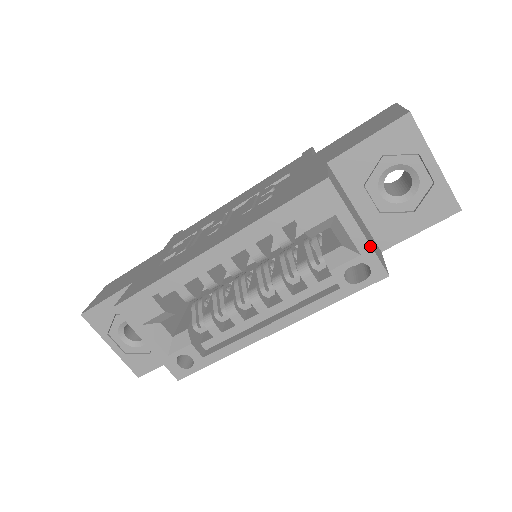
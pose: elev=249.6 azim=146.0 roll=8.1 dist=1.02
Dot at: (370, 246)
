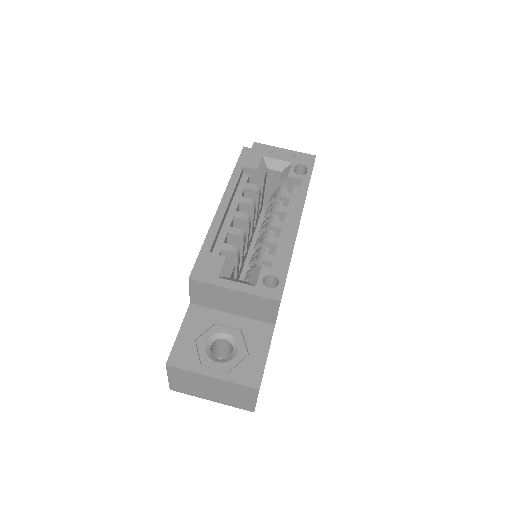
Dot at: (291, 157)
